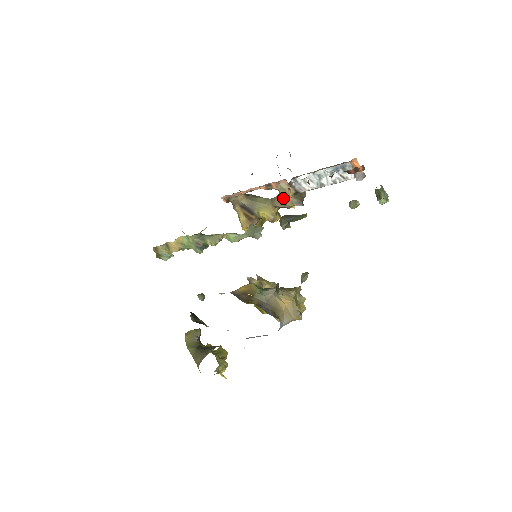
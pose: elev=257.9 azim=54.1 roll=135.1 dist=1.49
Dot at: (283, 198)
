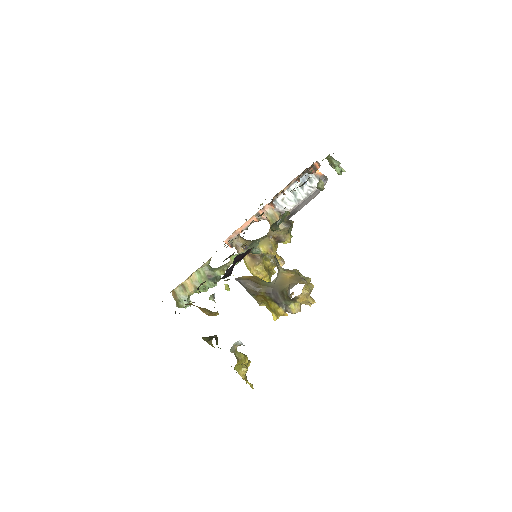
Dot at: occluded
